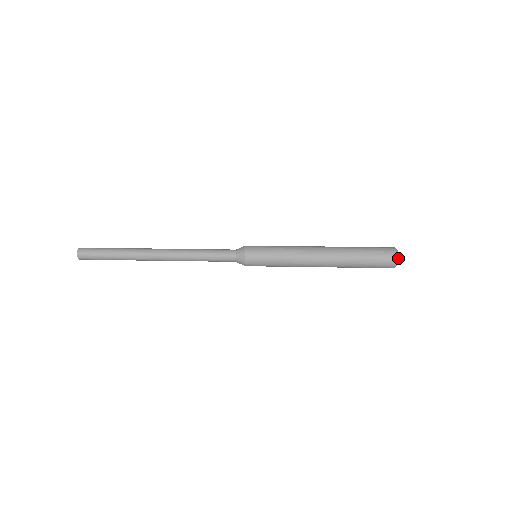
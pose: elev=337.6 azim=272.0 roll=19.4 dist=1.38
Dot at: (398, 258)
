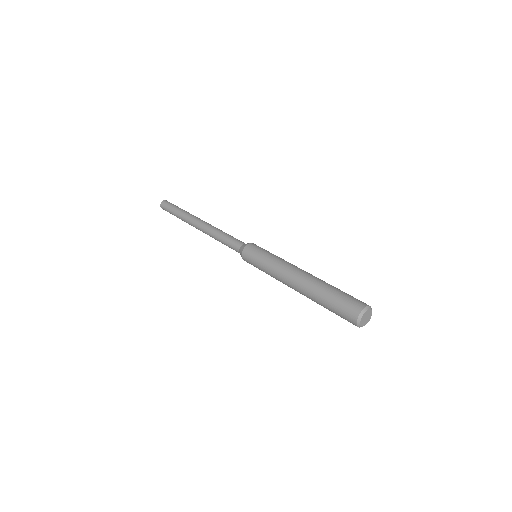
Dot at: (360, 318)
